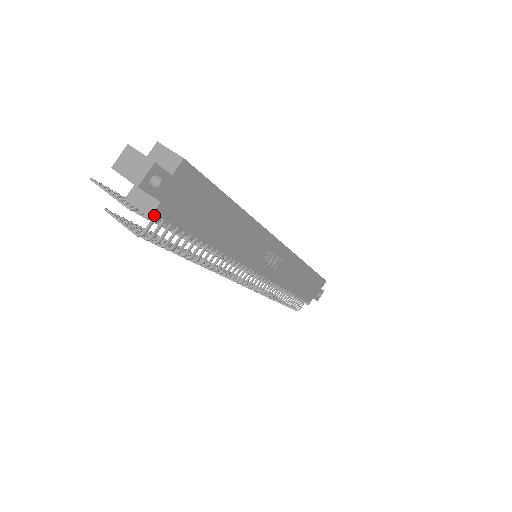
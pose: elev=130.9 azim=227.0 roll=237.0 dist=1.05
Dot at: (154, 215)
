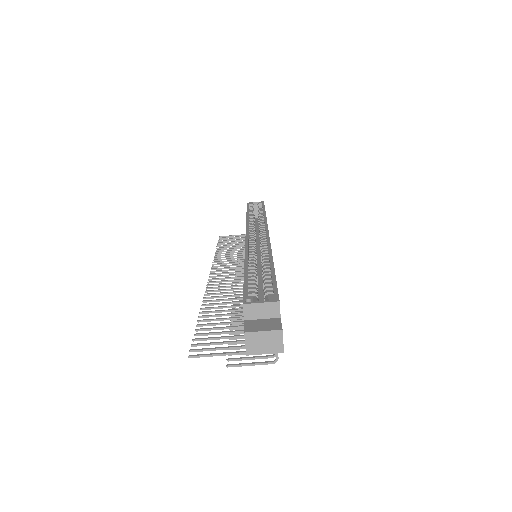
Dot at: occluded
